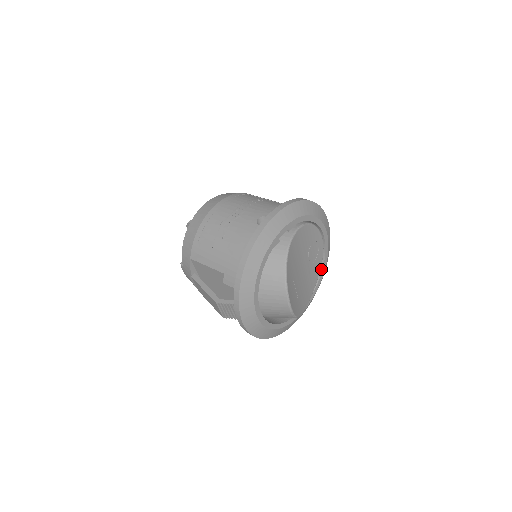
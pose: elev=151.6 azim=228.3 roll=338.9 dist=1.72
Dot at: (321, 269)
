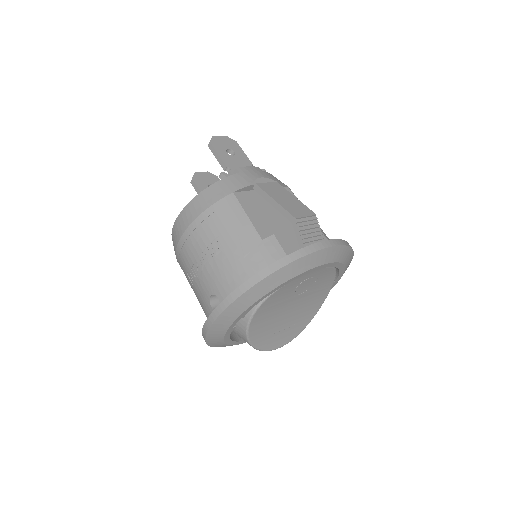
Dot at: (337, 268)
